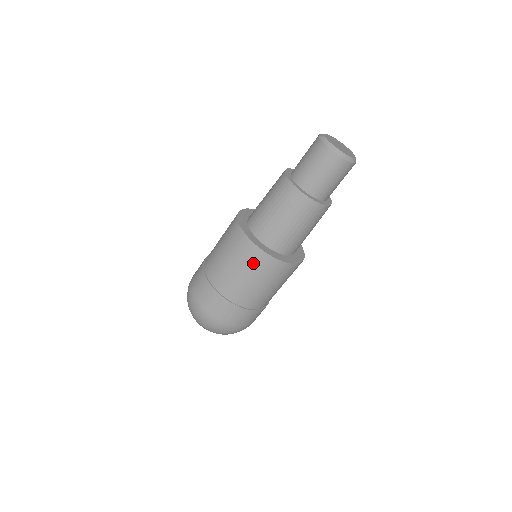
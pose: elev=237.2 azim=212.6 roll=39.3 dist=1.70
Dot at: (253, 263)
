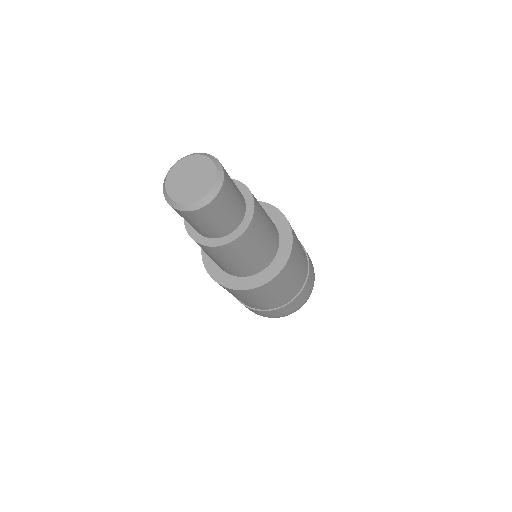
Dot at: (238, 294)
